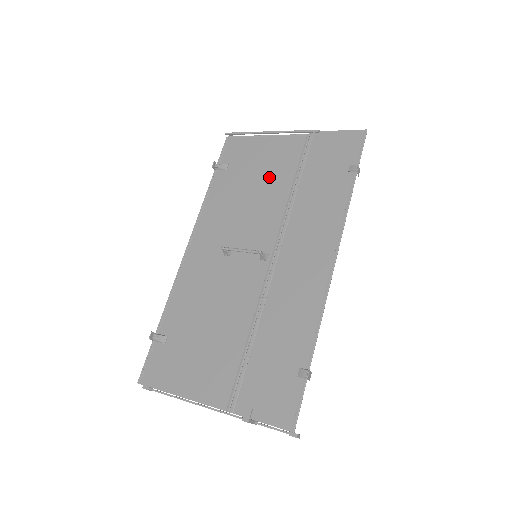
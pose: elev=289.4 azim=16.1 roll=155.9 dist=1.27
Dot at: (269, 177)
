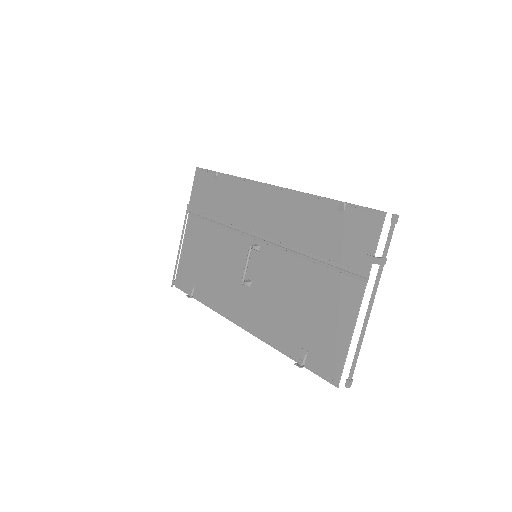
Dot at: (207, 246)
